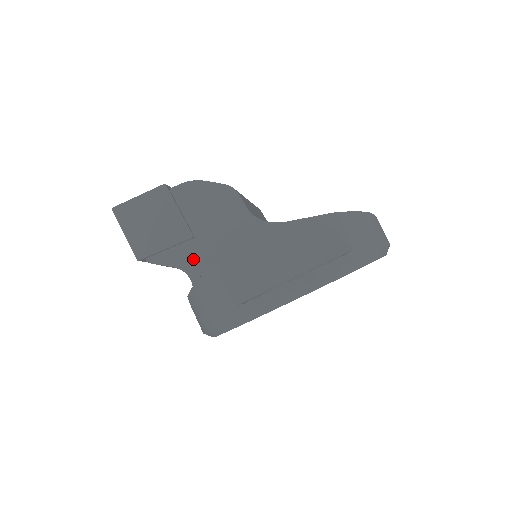
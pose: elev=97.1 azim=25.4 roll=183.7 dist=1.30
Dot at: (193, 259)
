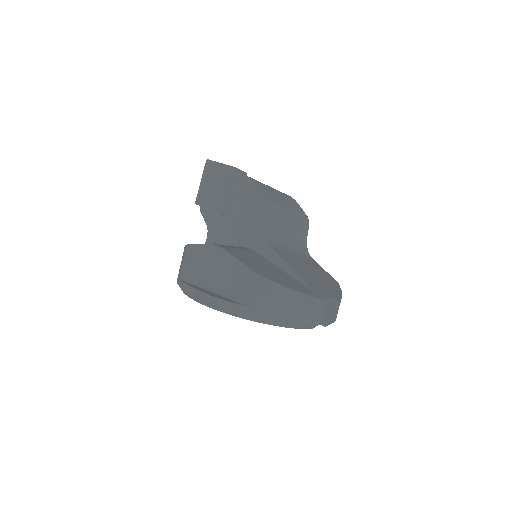
Dot at: (214, 228)
